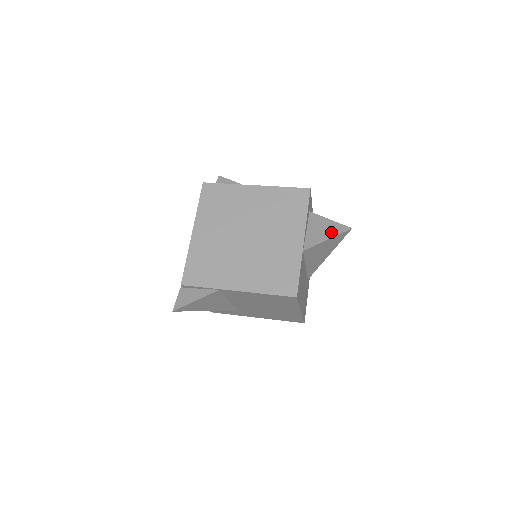
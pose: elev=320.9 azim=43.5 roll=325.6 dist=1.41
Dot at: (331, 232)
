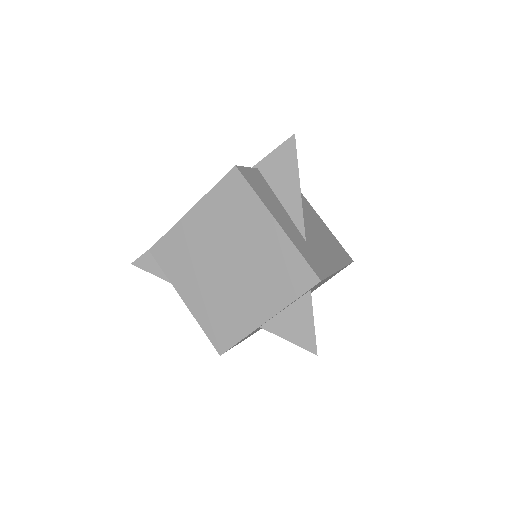
Dot at: (299, 337)
